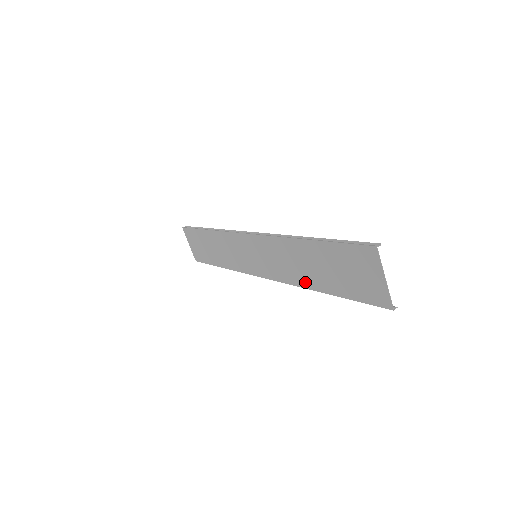
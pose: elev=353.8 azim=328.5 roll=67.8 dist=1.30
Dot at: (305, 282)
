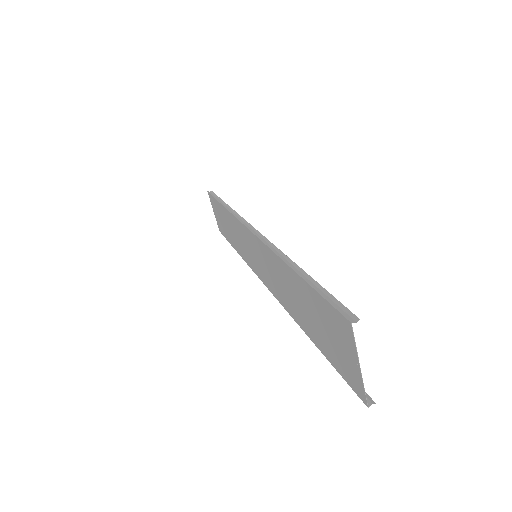
Dot at: (292, 312)
